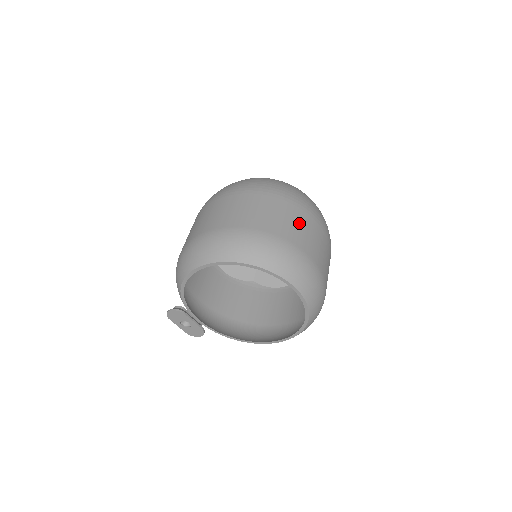
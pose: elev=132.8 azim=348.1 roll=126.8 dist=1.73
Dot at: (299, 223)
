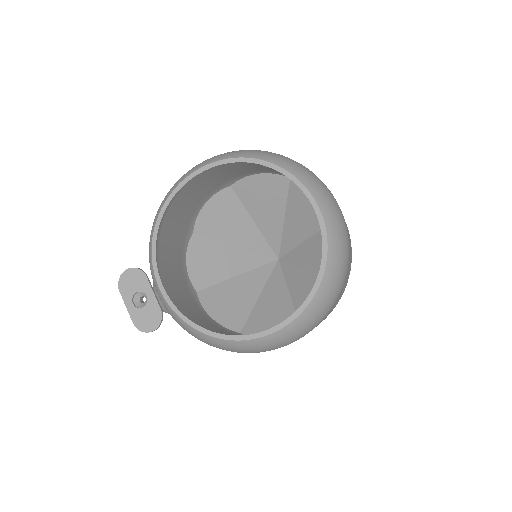
Dot at: occluded
